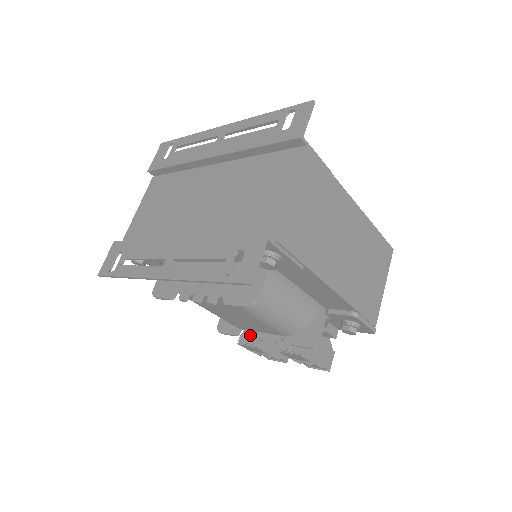
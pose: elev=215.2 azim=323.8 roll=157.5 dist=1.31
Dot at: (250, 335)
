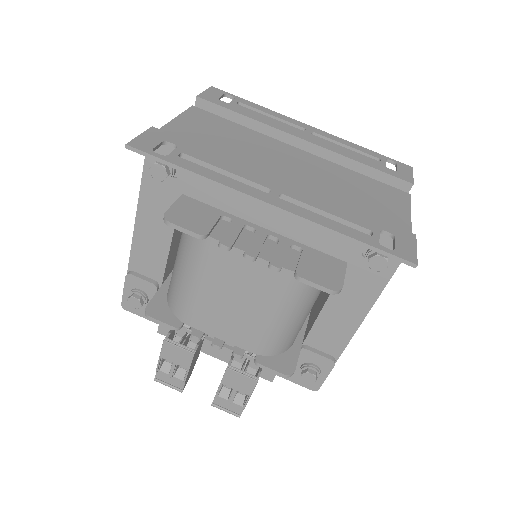
Dot at: (201, 335)
